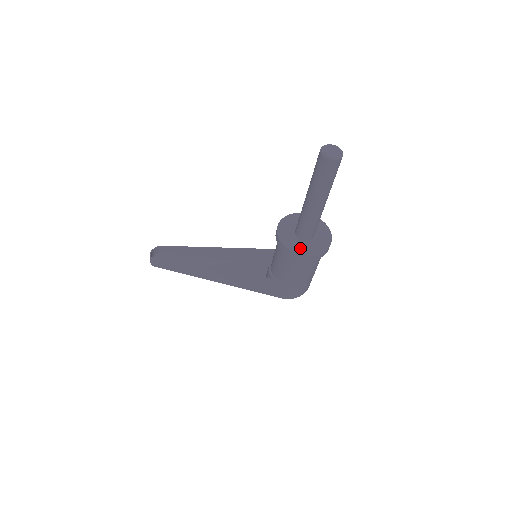
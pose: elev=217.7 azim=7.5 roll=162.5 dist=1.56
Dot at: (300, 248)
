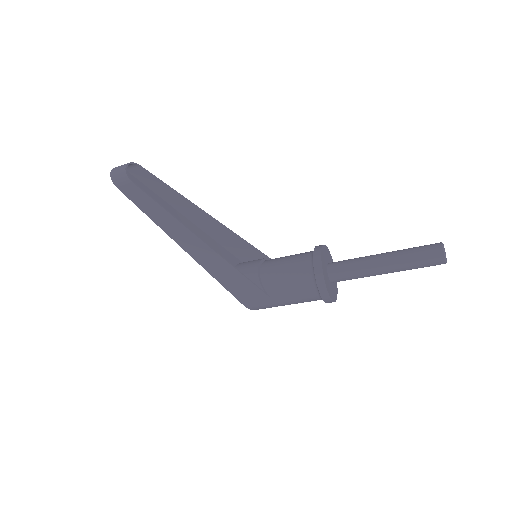
Dot at: (330, 290)
